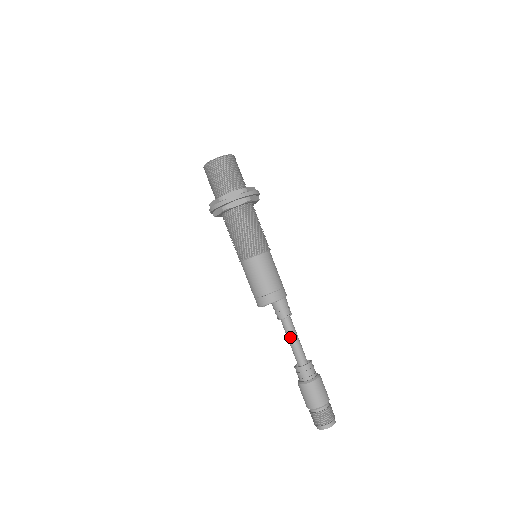
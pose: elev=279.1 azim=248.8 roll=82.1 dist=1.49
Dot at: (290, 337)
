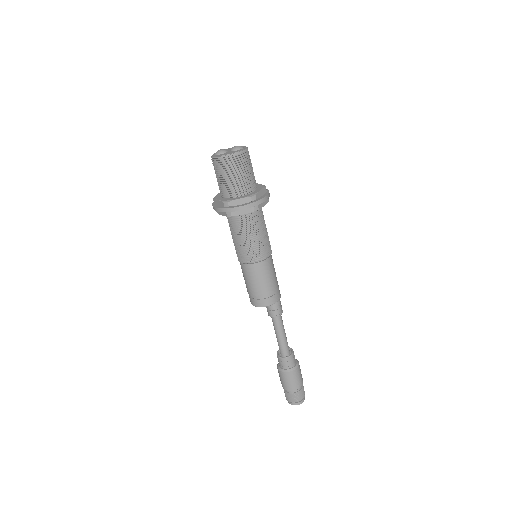
Dot at: (277, 332)
